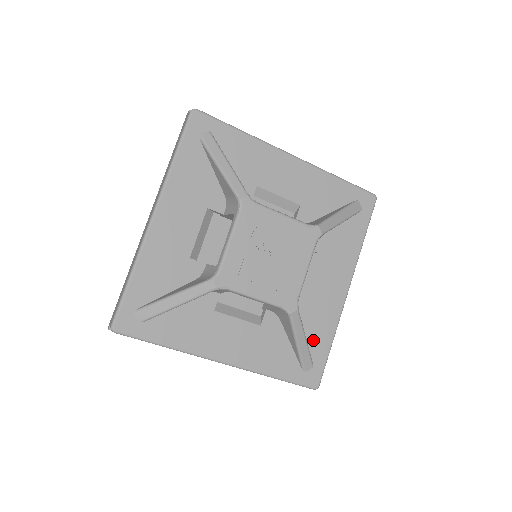
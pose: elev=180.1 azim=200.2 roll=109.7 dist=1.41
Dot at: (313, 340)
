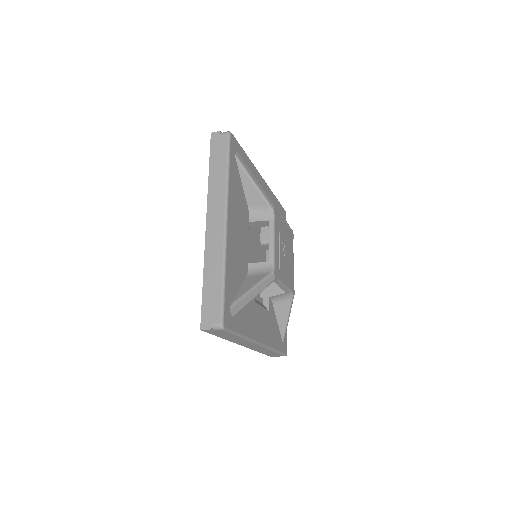
Dot at: occluded
